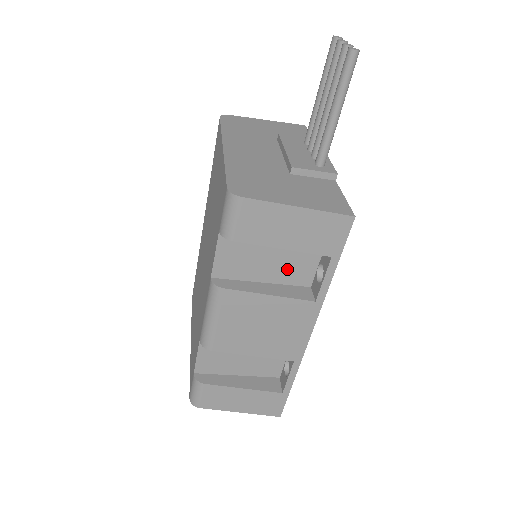
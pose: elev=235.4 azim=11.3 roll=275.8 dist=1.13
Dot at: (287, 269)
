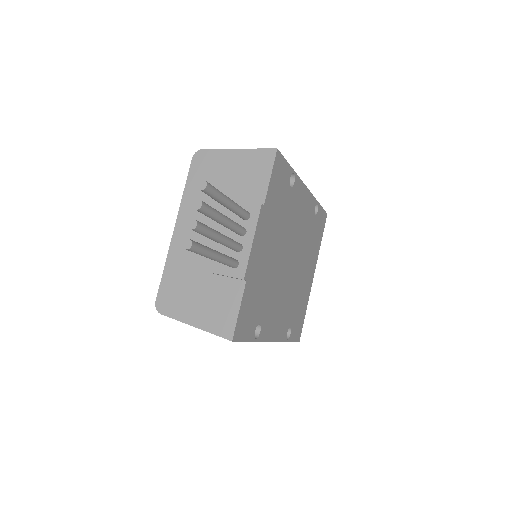
Dot at: occluded
